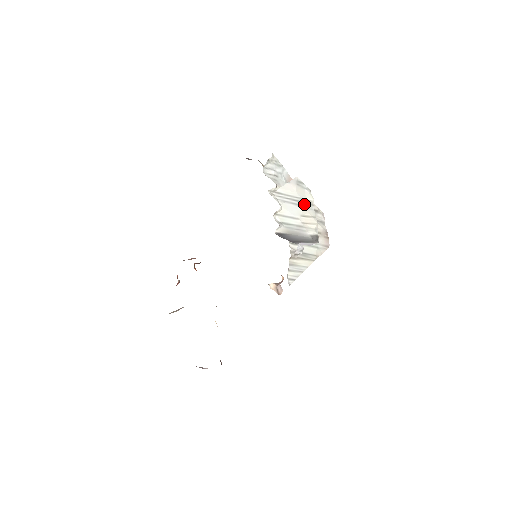
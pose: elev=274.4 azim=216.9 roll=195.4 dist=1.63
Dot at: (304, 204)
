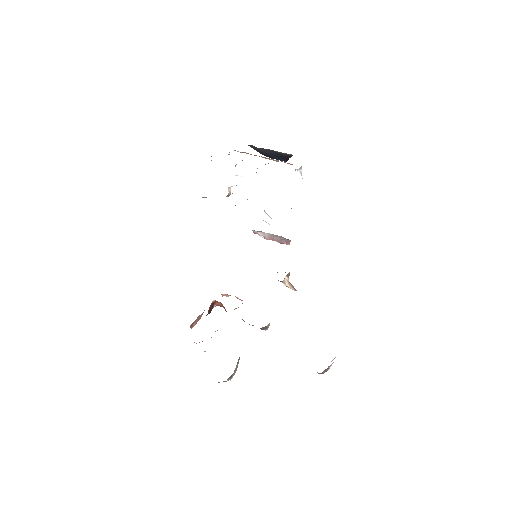
Dot at: occluded
